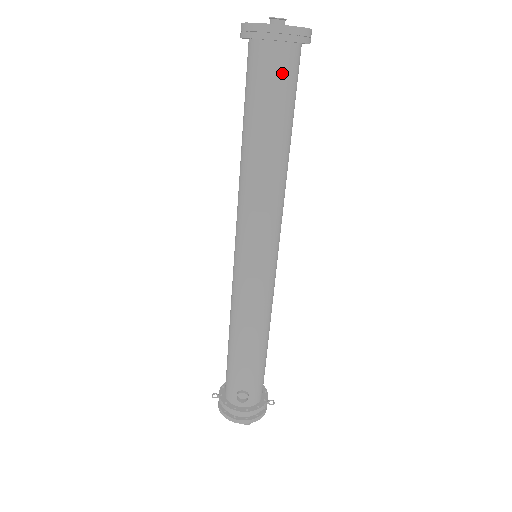
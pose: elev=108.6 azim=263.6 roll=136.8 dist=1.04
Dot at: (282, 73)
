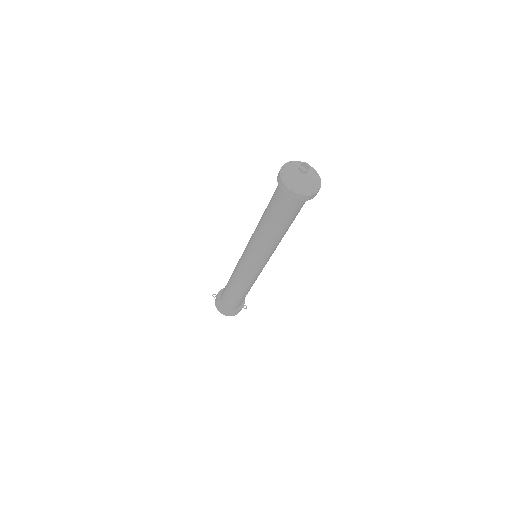
Dot at: (295, 207)
